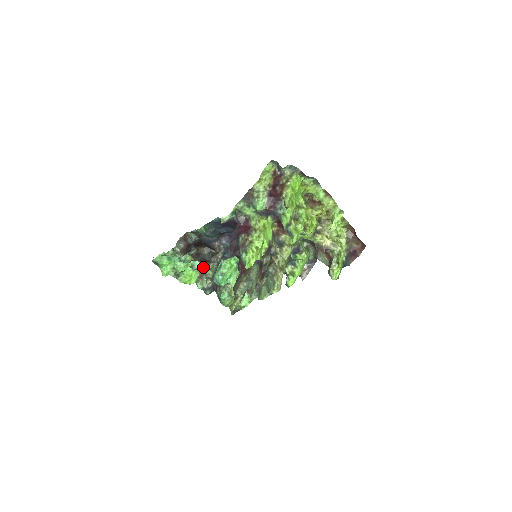
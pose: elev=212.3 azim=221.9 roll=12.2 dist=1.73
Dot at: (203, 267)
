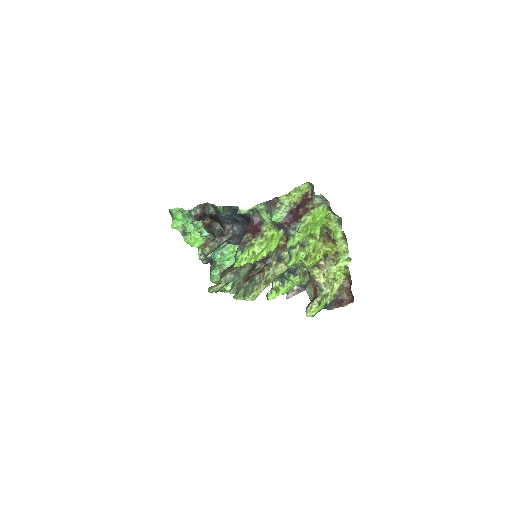
Dot at: (211, 238)
